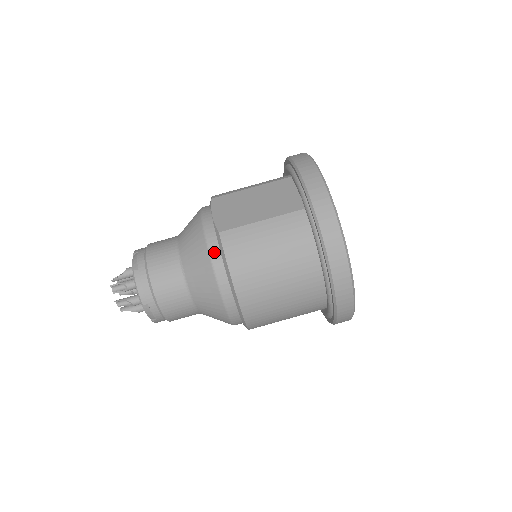
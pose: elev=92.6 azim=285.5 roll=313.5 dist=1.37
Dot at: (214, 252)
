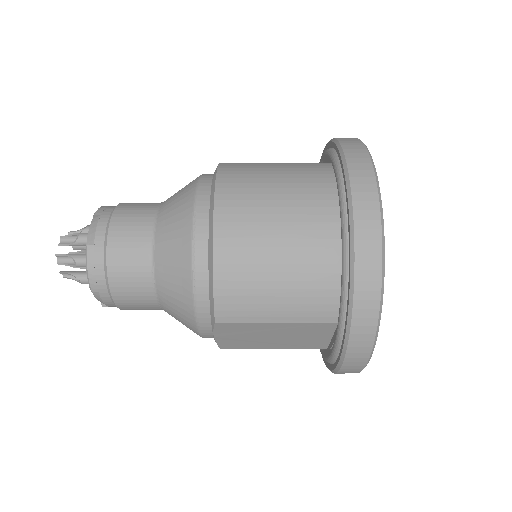
Dot at: occluded
